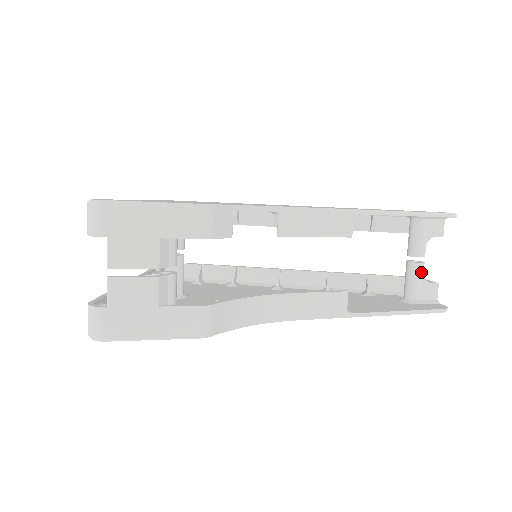
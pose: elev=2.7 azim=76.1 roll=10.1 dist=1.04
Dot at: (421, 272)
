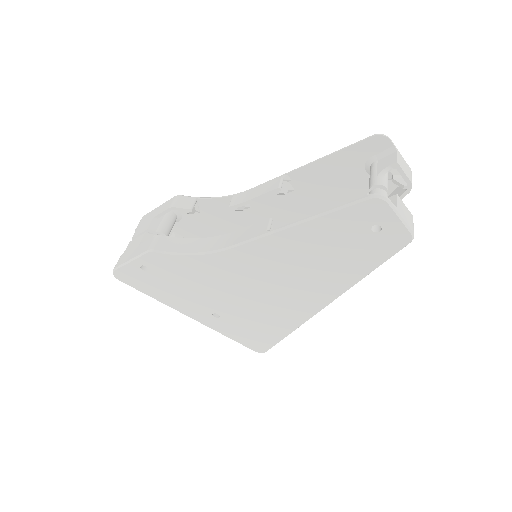
Dot at: occluded
